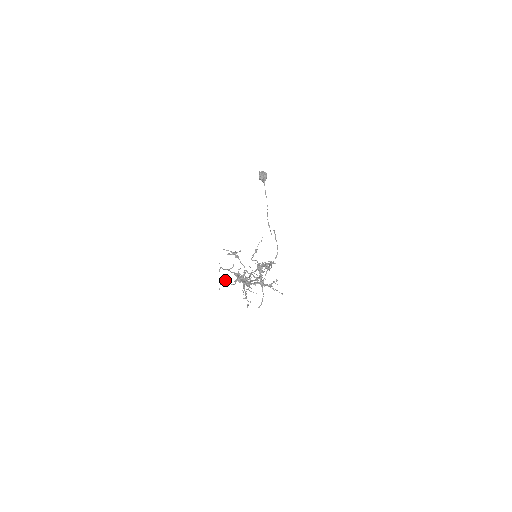
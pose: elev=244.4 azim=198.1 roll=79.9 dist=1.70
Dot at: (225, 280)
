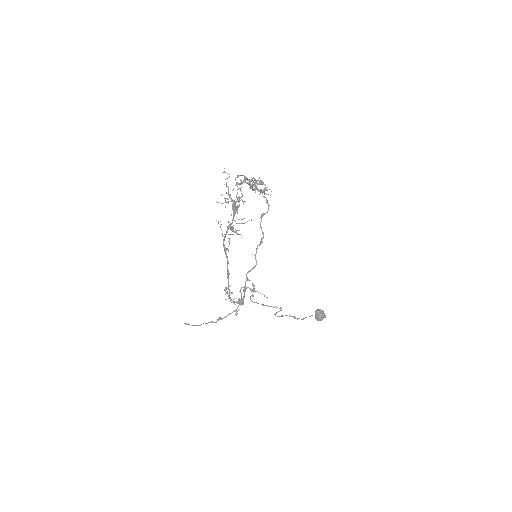
Dot at: occluded
